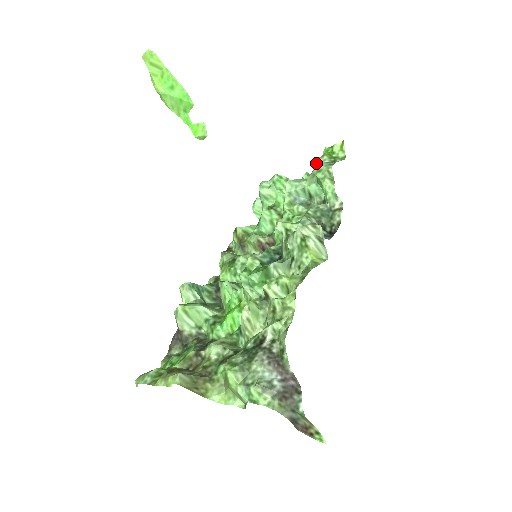
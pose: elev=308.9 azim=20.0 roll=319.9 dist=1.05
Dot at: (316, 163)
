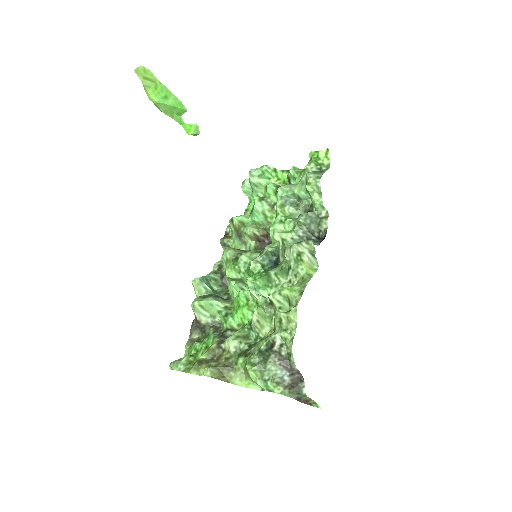
Dot at: (304, 171)
